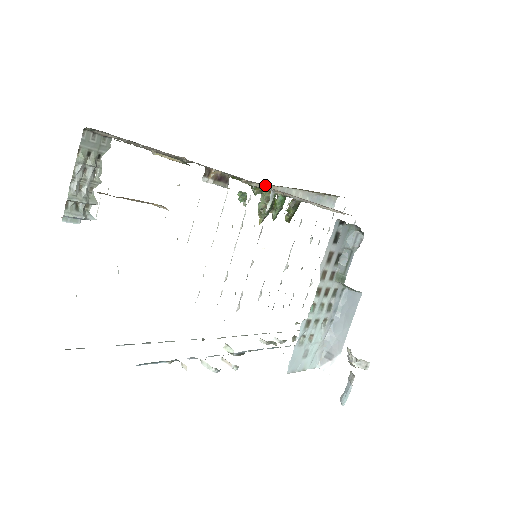
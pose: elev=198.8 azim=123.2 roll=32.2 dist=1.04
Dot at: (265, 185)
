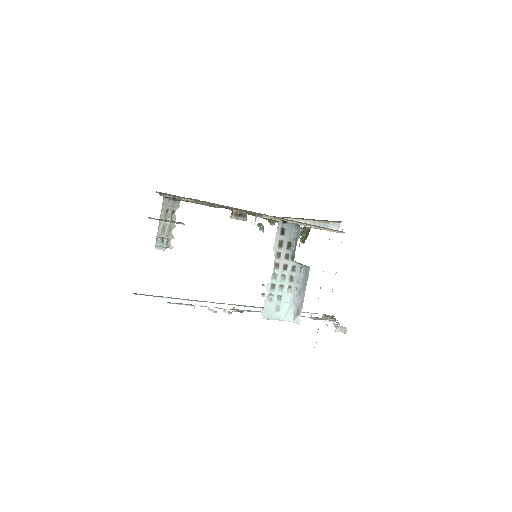
Dot at: occluded
